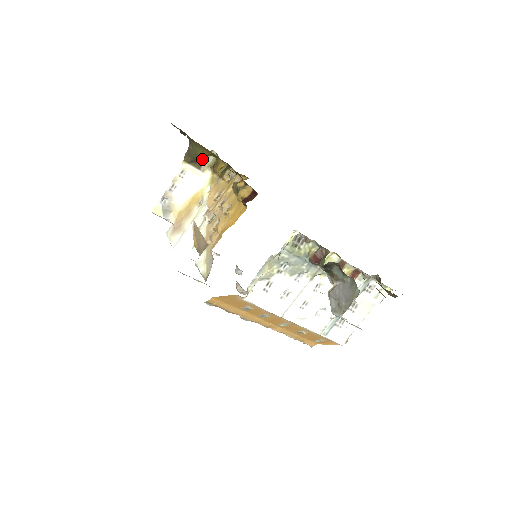
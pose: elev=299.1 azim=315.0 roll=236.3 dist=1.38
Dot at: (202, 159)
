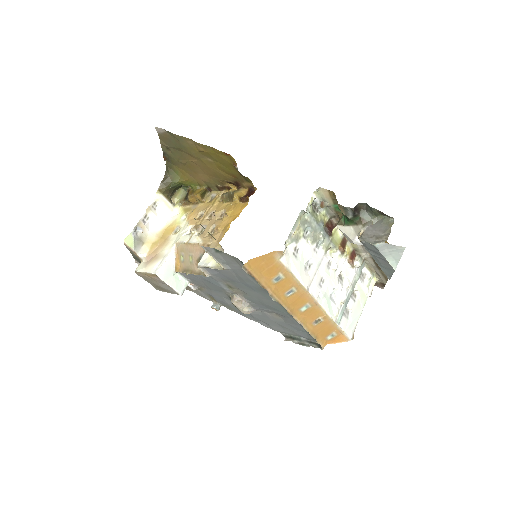
Dot at: (171, 195)
